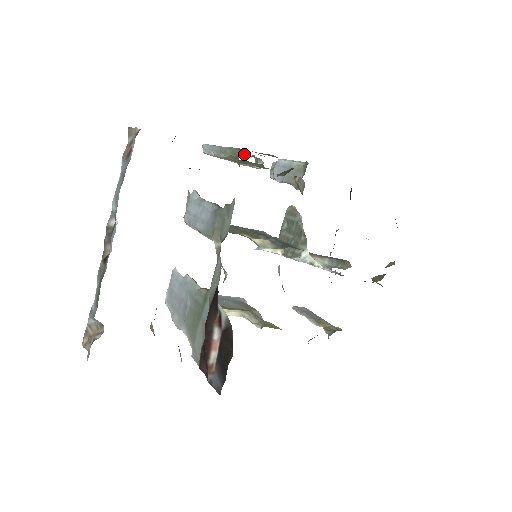
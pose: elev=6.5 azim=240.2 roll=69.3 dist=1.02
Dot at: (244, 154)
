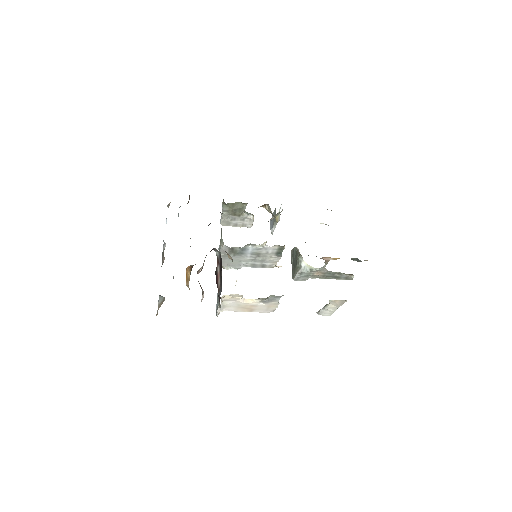
Dot at: occluded
